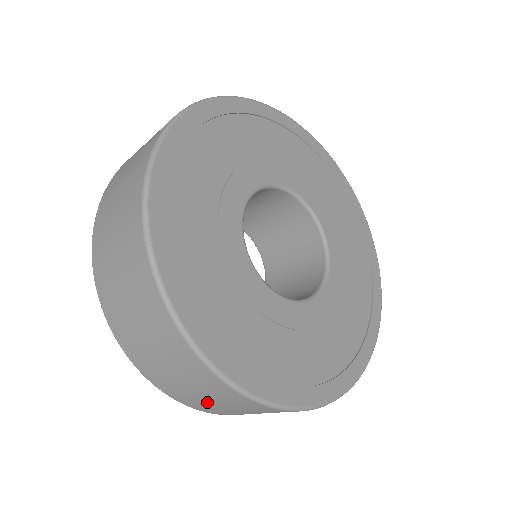
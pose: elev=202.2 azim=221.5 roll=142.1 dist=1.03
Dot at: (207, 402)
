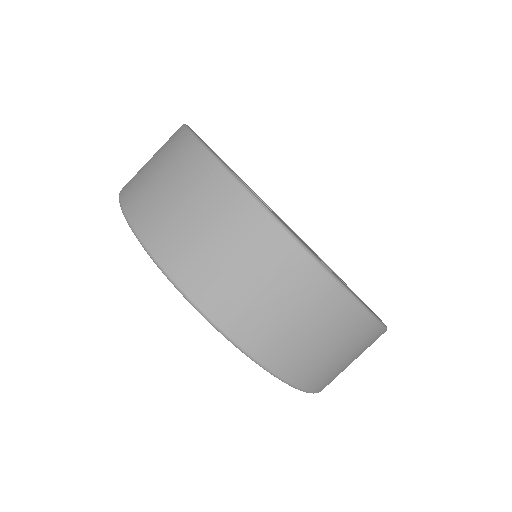
Dot at: (322, 356)
